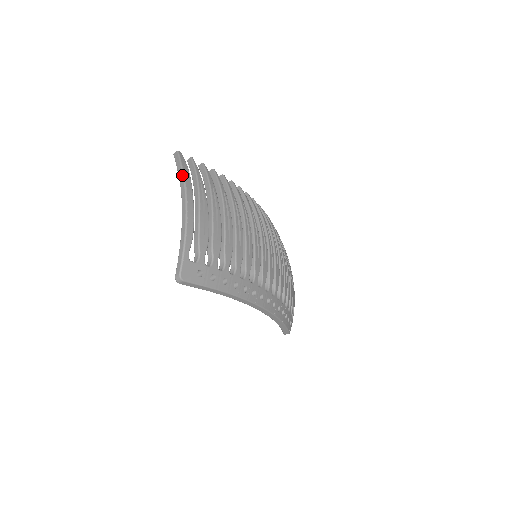
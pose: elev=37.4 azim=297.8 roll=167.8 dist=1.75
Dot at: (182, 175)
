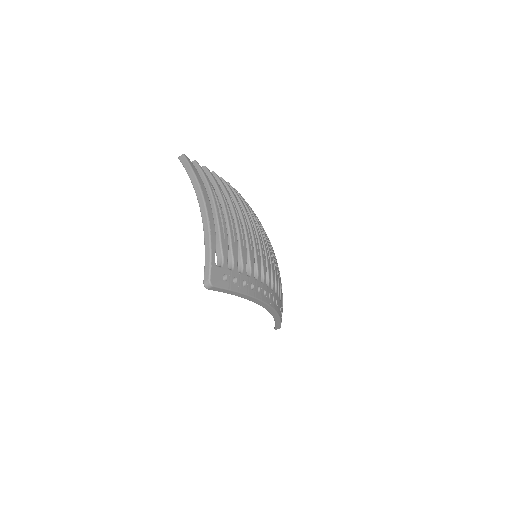
Dot at: (195, 179)
